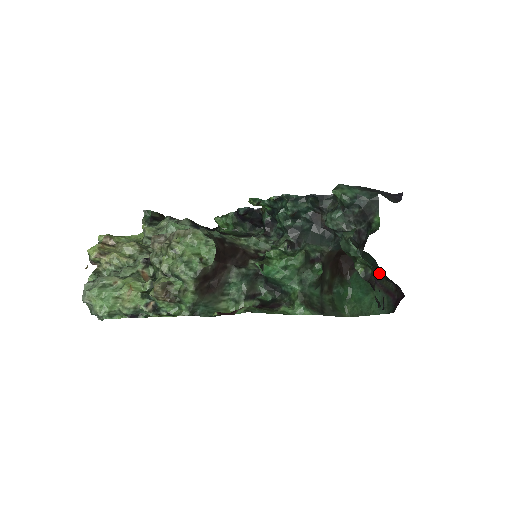
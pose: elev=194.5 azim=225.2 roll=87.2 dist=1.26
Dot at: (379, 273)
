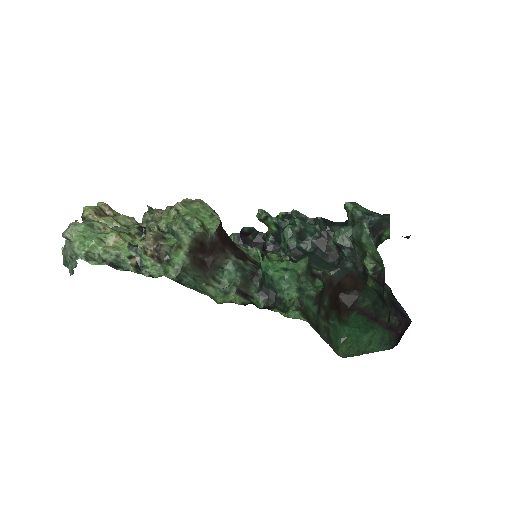
Dot at: (381, 309)
